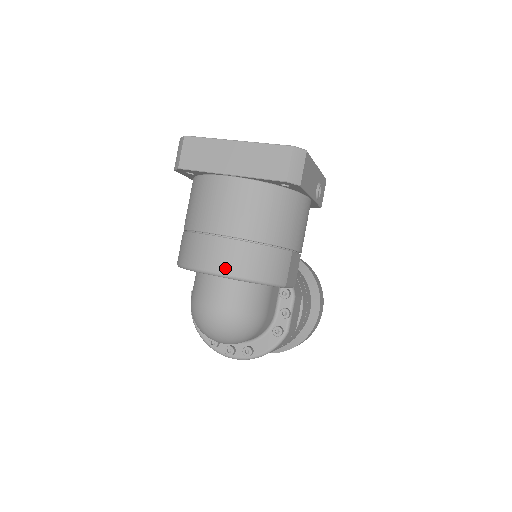
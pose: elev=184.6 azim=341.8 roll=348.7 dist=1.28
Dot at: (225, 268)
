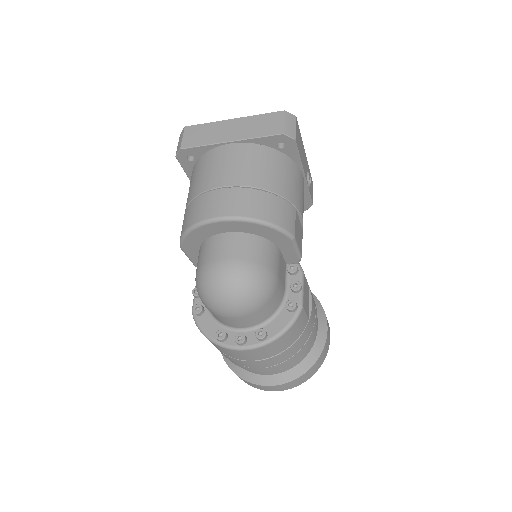
Dot at: (233, 211)
